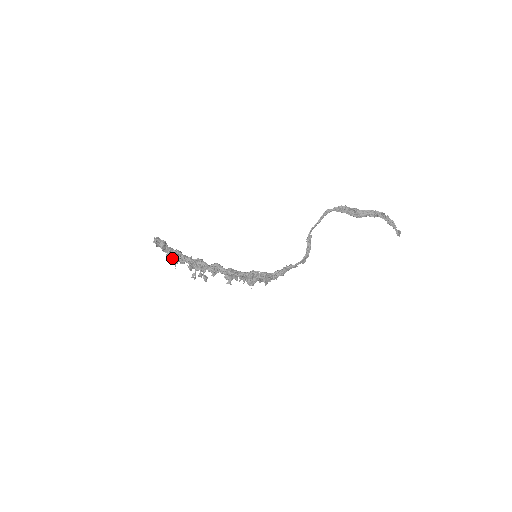
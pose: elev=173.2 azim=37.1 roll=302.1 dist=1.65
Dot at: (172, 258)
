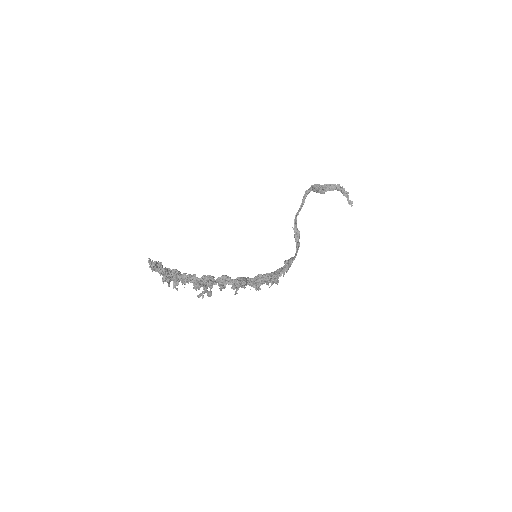
Dot at: (170, 280)
